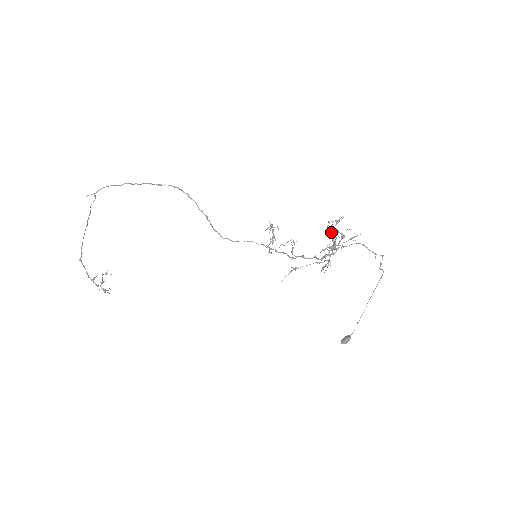
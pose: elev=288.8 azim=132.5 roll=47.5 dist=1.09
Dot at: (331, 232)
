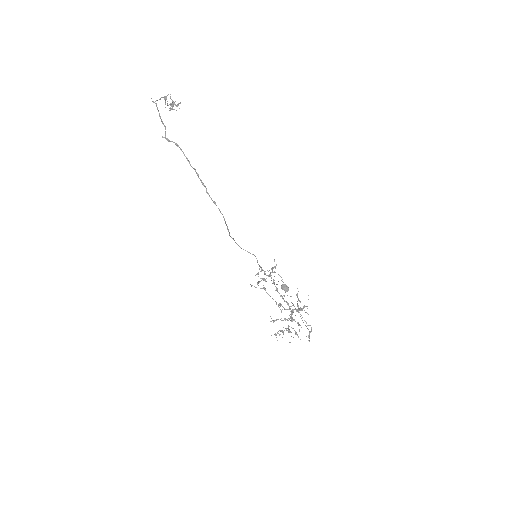
Dot at: (291, 319)
